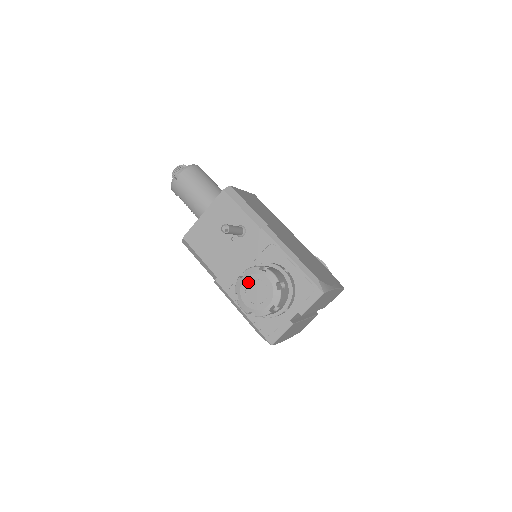
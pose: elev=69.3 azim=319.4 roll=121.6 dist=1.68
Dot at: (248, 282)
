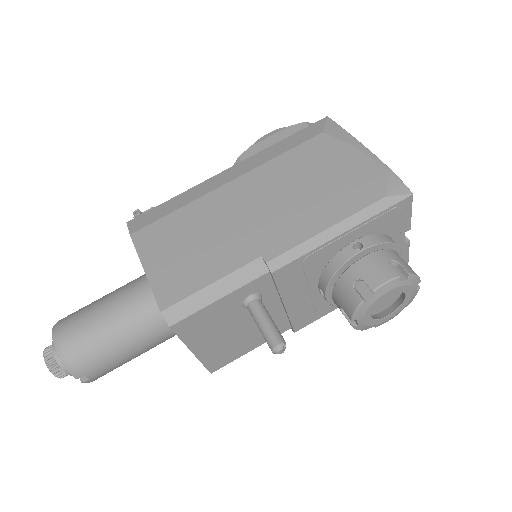
Dot at: (370, 317)
